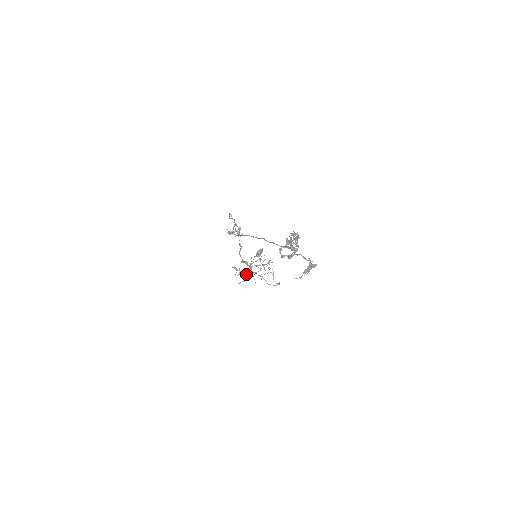
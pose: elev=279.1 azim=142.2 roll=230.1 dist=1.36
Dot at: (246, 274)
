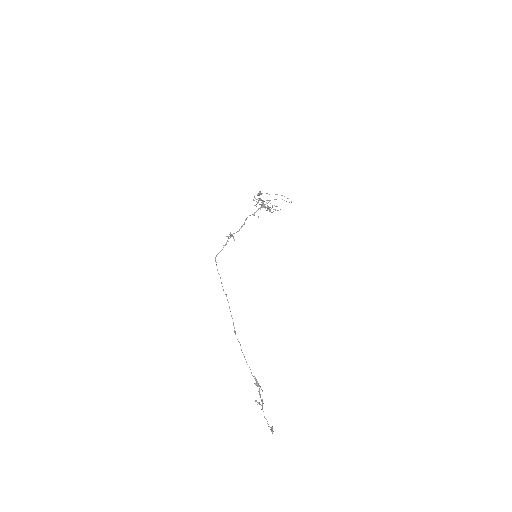
Dot at: occluded
